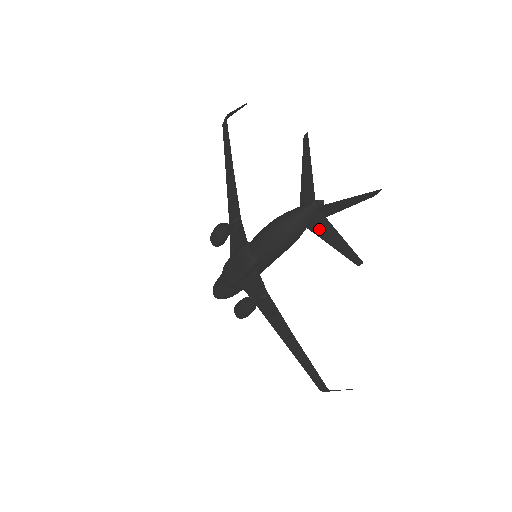
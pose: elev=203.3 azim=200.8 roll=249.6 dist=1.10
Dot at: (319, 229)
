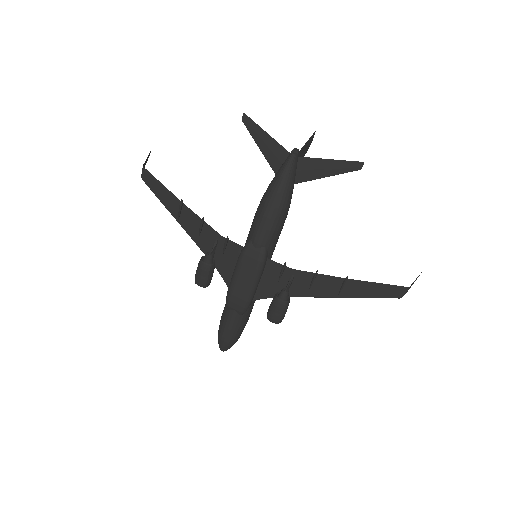
Dot at: (308, 173)
